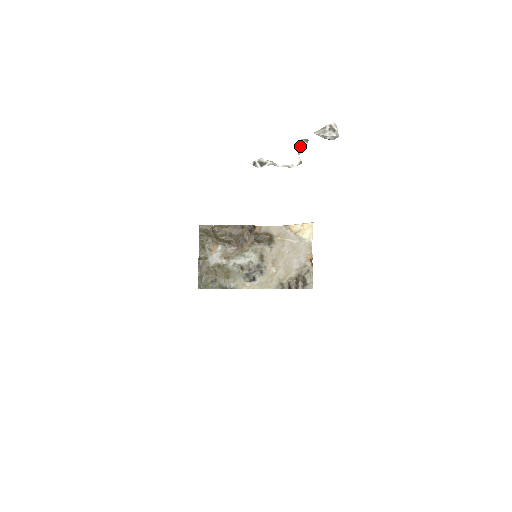
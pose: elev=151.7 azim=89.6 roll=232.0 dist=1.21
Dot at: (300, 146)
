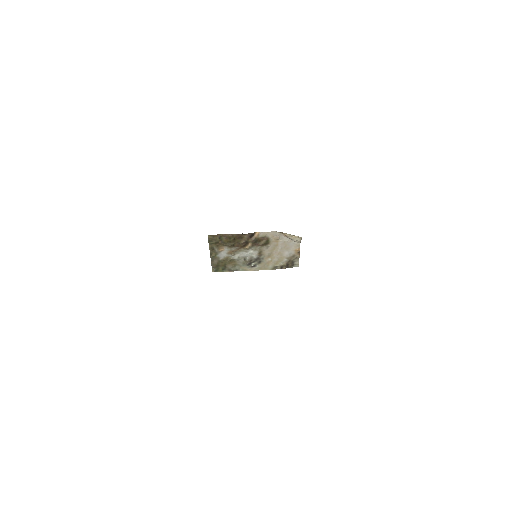
Dot at: out of frame
